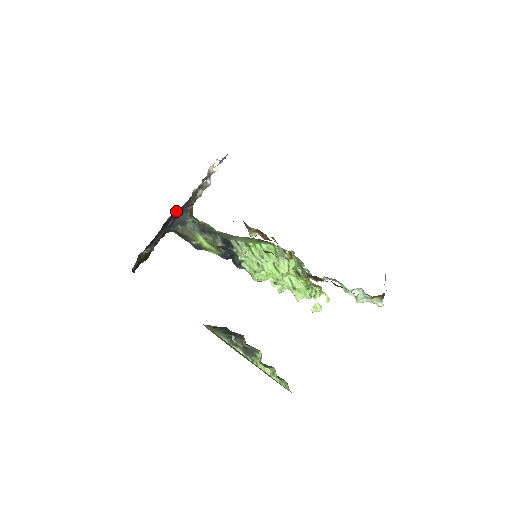
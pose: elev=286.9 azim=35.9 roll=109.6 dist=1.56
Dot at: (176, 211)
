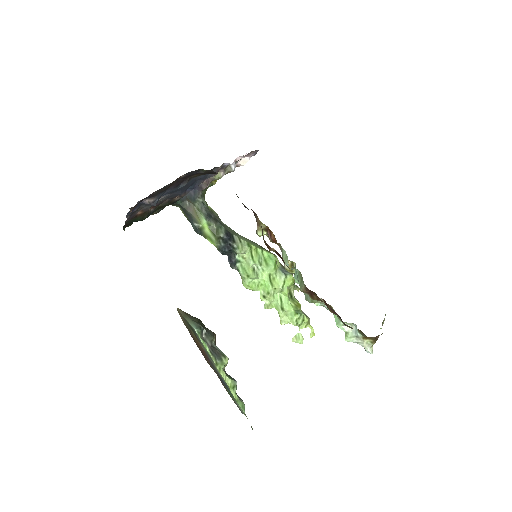
Dot at: (194, 171)
